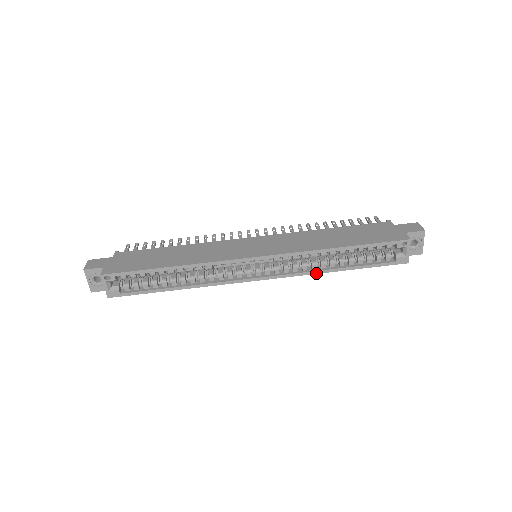
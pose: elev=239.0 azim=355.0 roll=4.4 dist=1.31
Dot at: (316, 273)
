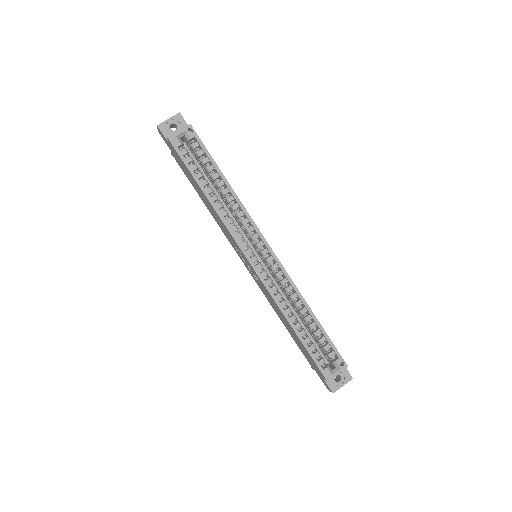
Dot at: (280, 308)
